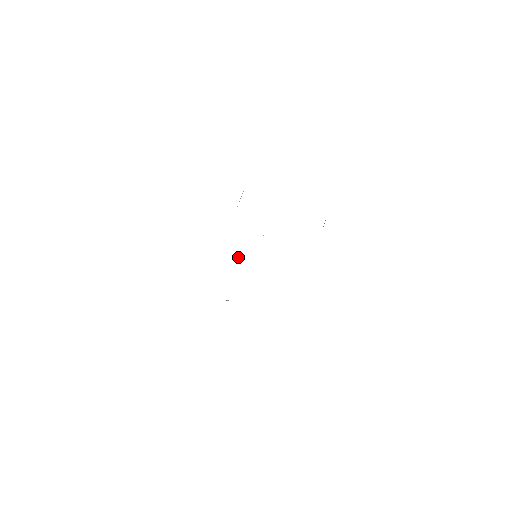
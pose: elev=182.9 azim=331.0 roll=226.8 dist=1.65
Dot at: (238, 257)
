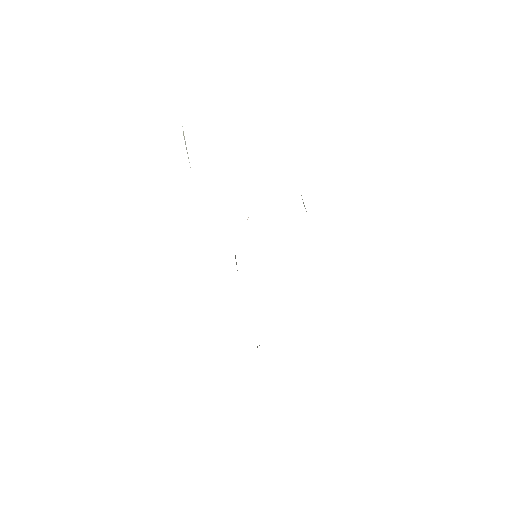
Dot at: occluded
